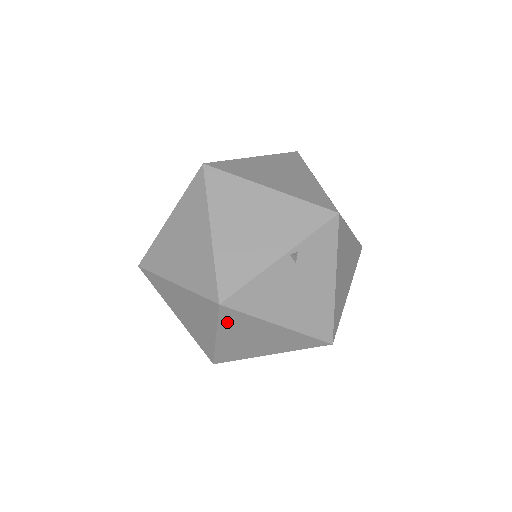
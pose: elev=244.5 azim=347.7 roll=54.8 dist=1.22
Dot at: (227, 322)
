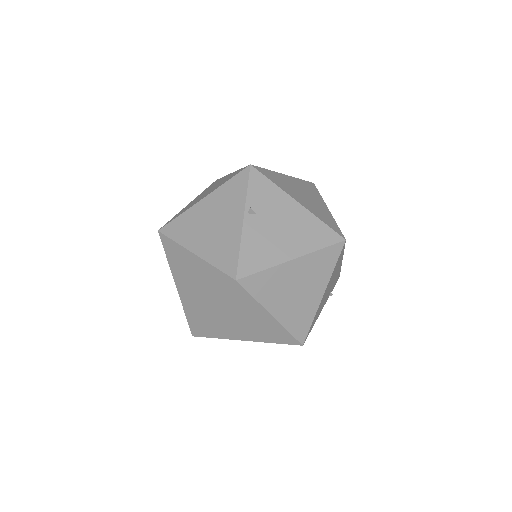
Dot at: (260, 292)
